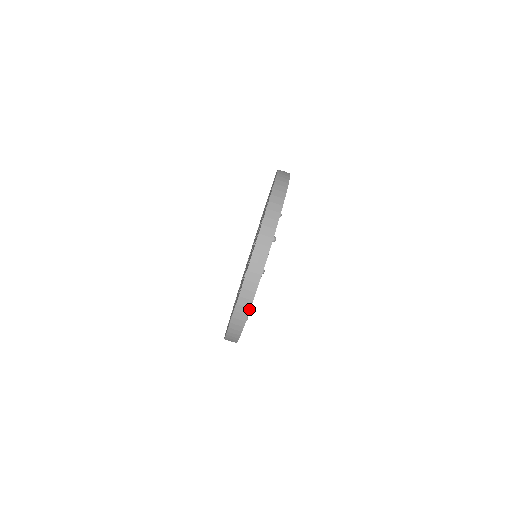
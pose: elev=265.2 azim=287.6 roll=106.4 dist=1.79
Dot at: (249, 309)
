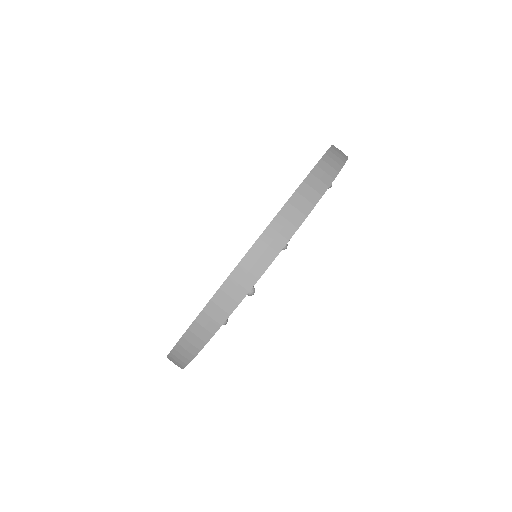
Dot at: (189, 361)
